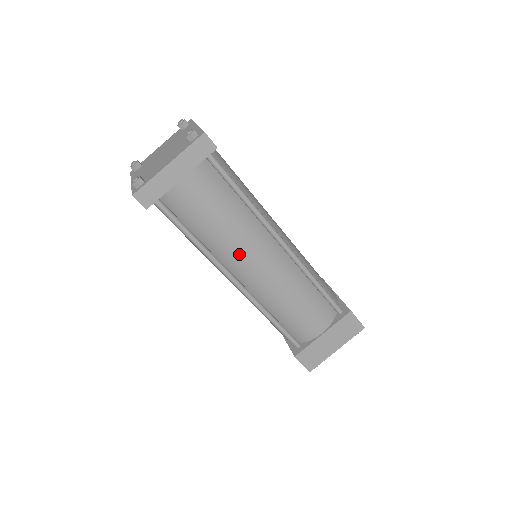
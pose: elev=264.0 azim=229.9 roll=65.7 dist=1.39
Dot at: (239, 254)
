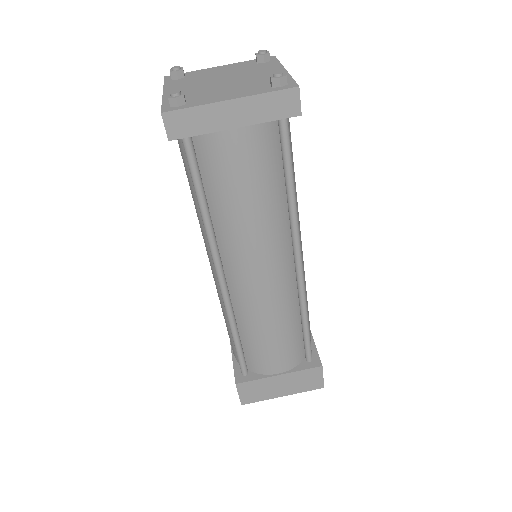
Dot at: (246, 251)
